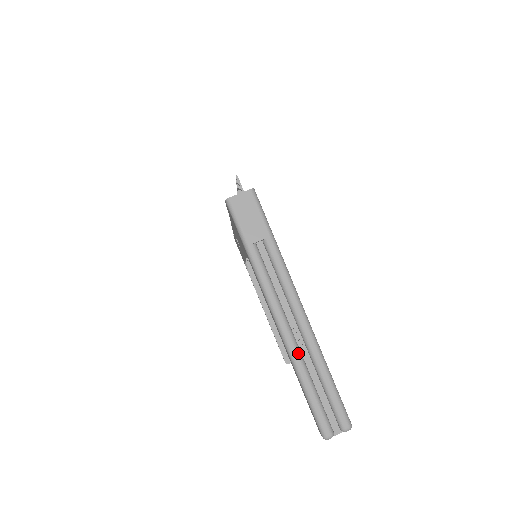
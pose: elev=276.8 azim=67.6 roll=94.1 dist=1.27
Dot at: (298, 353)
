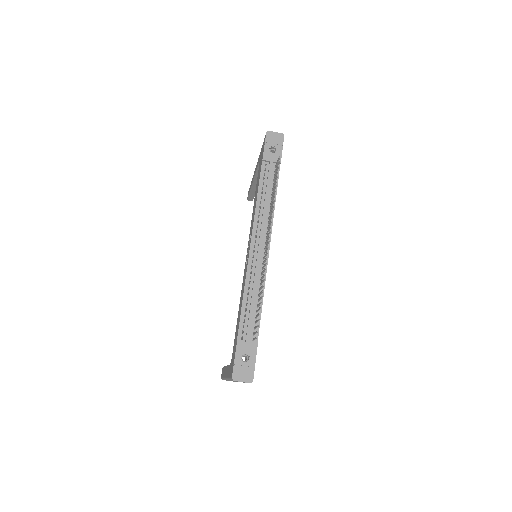
Dot at: occluded
